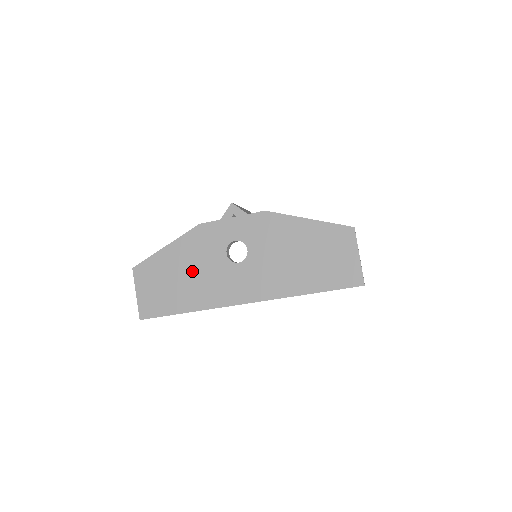
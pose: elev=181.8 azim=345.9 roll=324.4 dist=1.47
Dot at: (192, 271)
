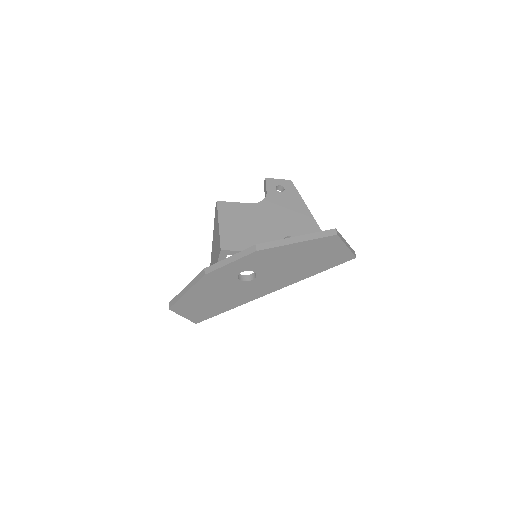
Dot at: (218, 295)
